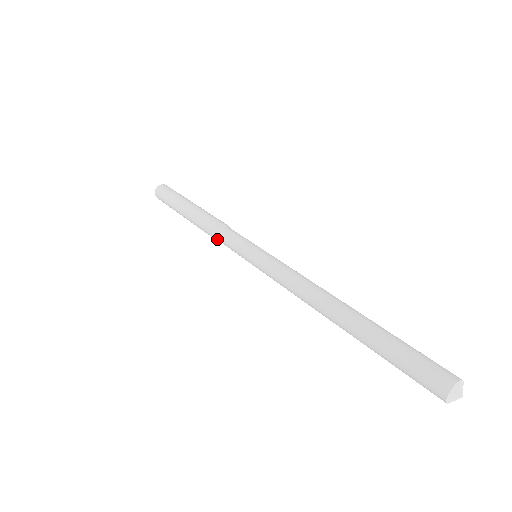
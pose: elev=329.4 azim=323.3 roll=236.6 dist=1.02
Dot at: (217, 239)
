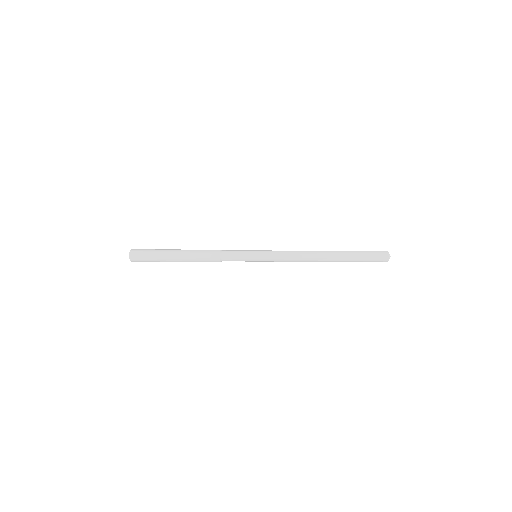
Dot at: occluded
